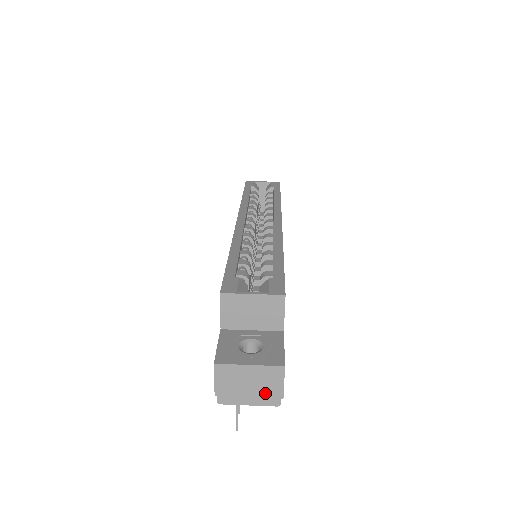
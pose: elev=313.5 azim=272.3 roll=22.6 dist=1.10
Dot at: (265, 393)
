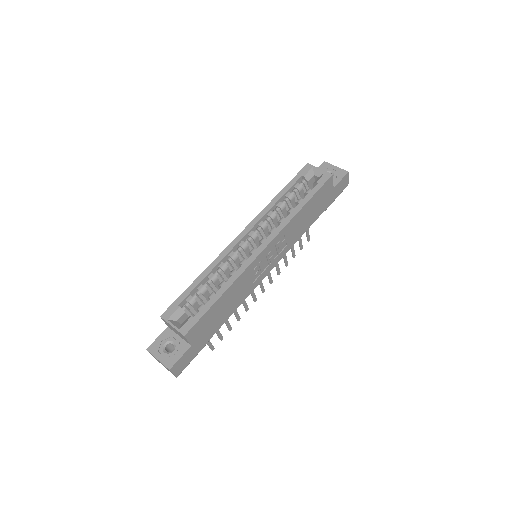
Dot at: occluded
